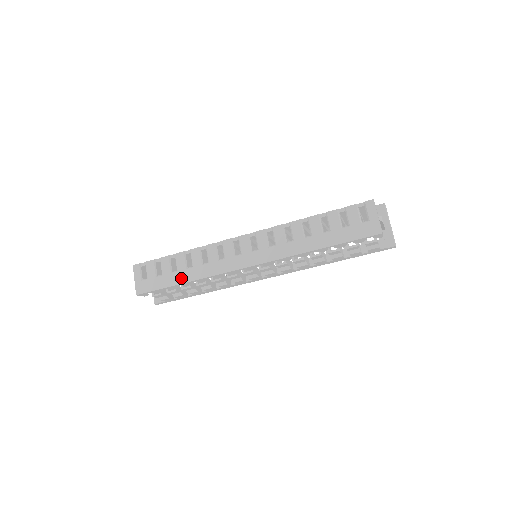
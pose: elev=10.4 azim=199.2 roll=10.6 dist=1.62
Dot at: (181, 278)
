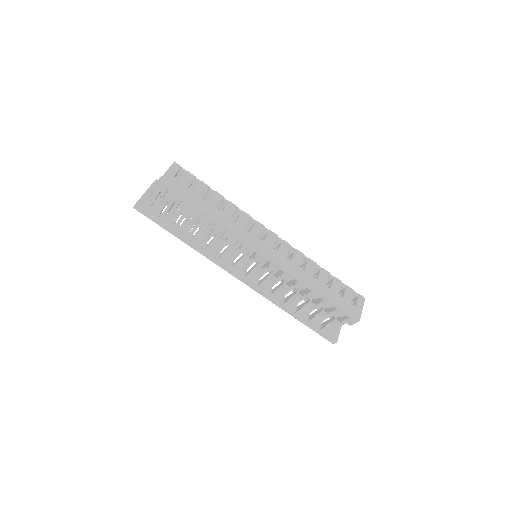
Dot at: (208, 209)
